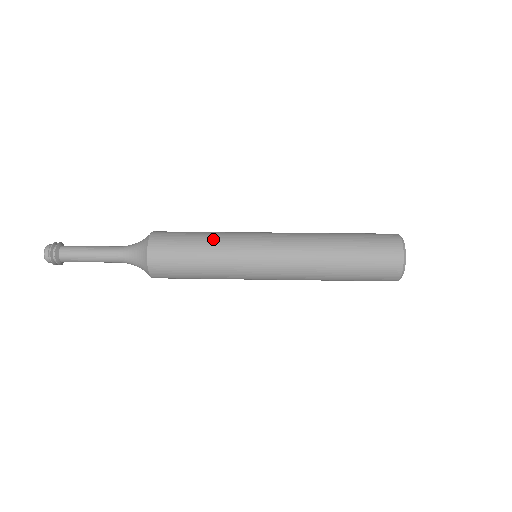
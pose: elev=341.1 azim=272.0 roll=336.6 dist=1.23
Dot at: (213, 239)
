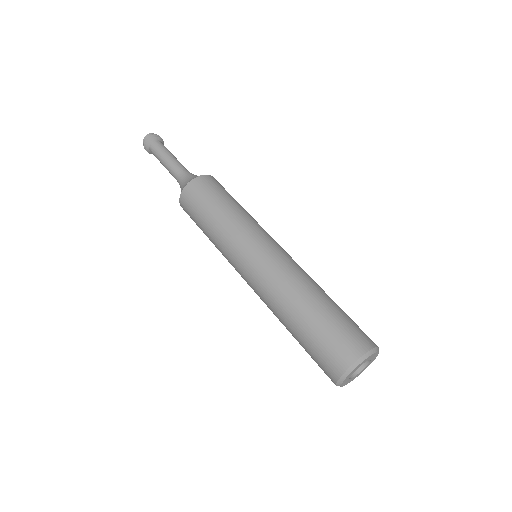
Dot at: (213, 234)
